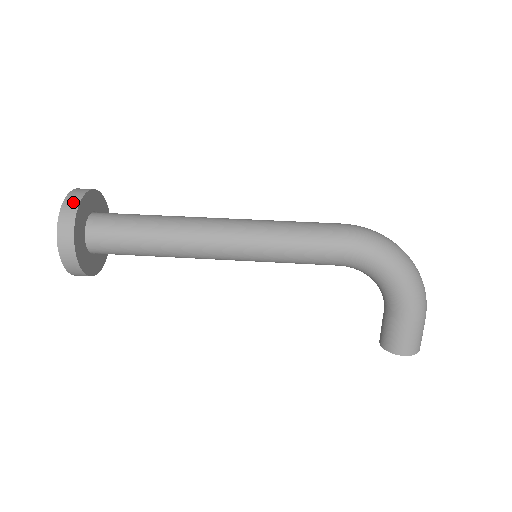
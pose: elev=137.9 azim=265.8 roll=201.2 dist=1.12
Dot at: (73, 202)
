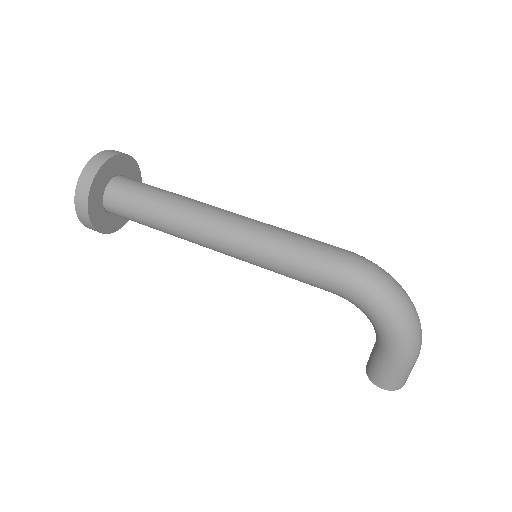
Dot at: (91, 171)
